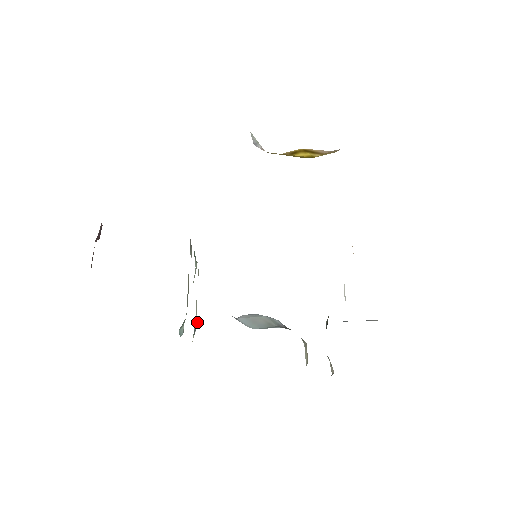
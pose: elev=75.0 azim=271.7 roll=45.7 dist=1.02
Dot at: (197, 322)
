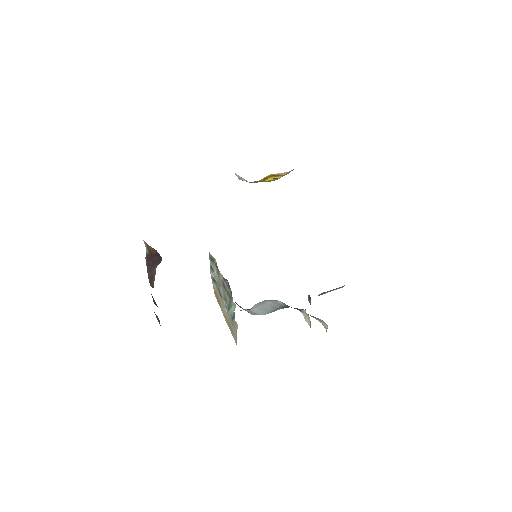
Dot at: occluded
